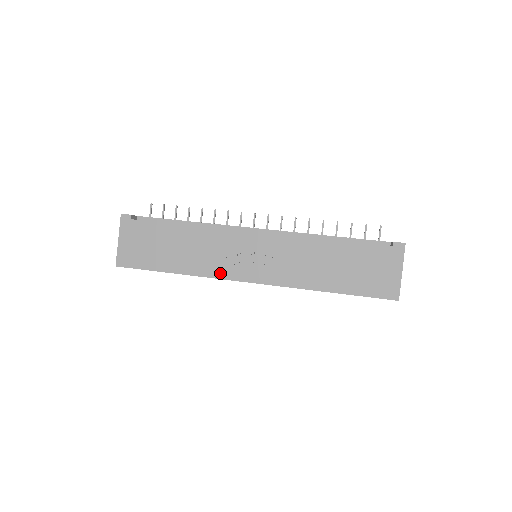
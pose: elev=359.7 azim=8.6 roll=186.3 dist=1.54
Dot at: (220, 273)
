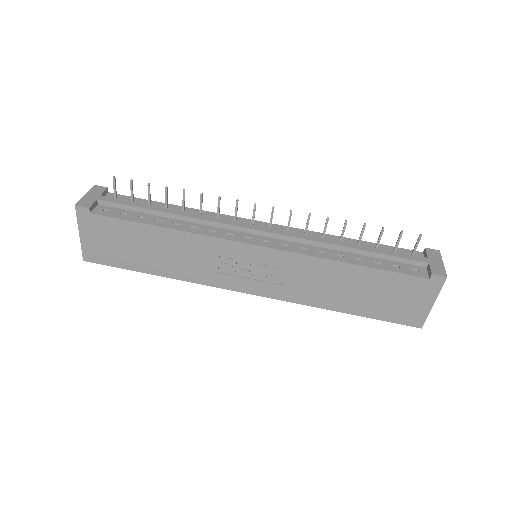
Dot at: (212, 281)
